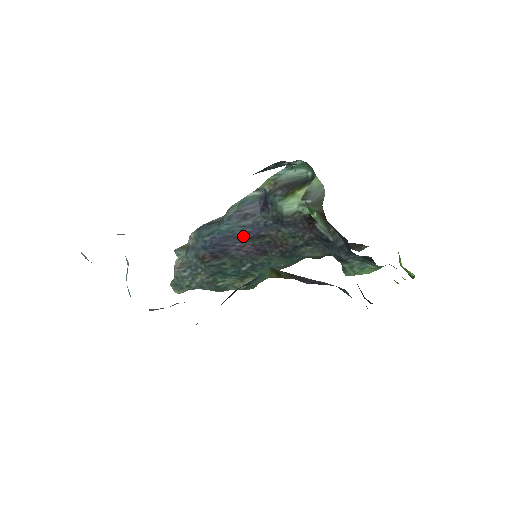
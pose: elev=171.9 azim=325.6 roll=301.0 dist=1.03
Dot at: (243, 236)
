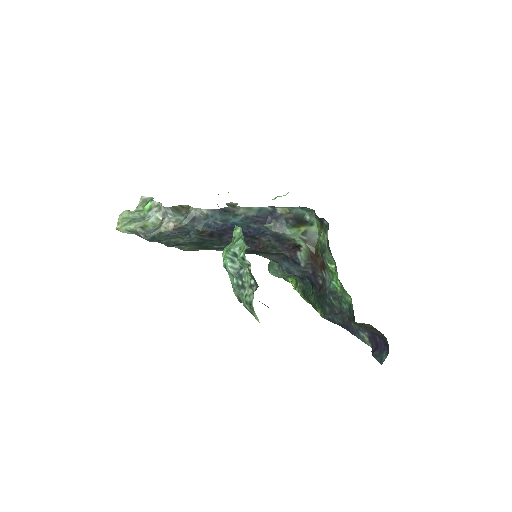
Dot at: (244, 232)
